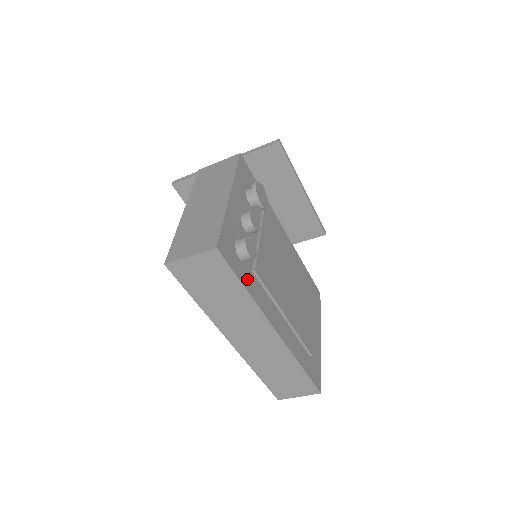
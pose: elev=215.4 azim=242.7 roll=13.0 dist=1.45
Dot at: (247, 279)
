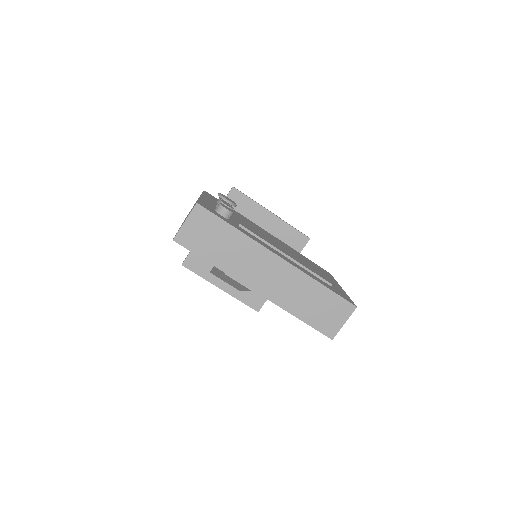
Dot at: (234, 226)
